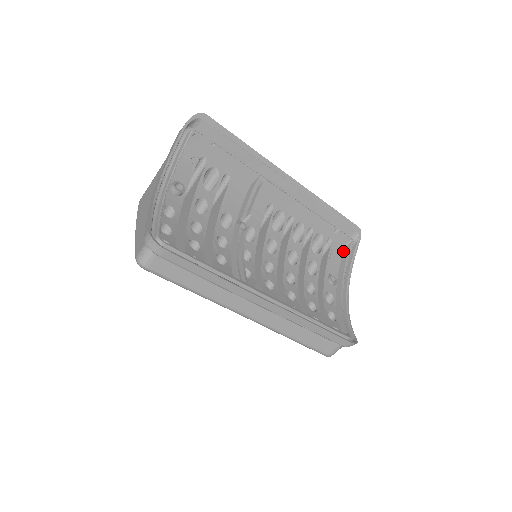
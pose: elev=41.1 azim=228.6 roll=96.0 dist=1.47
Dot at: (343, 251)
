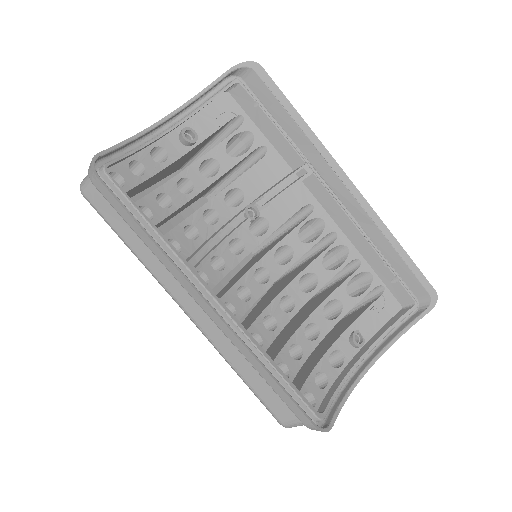
Dot at: (397, 312)
